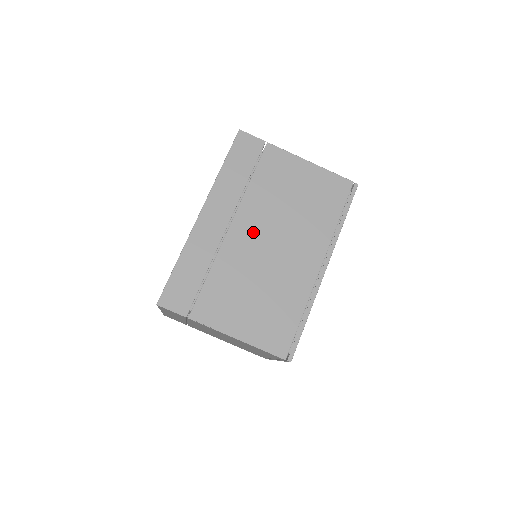
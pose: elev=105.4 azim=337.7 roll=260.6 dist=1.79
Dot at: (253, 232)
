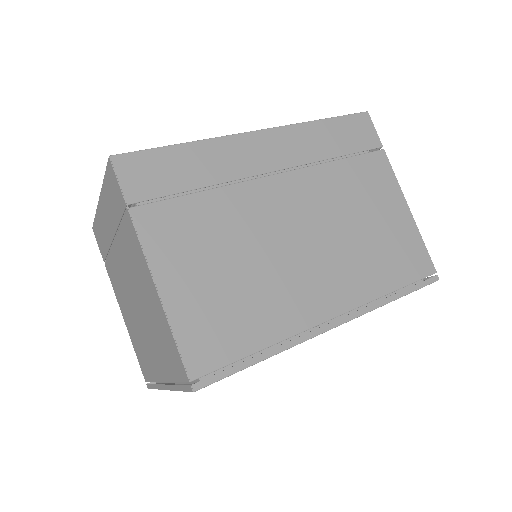
Dot at: (293, 206)
